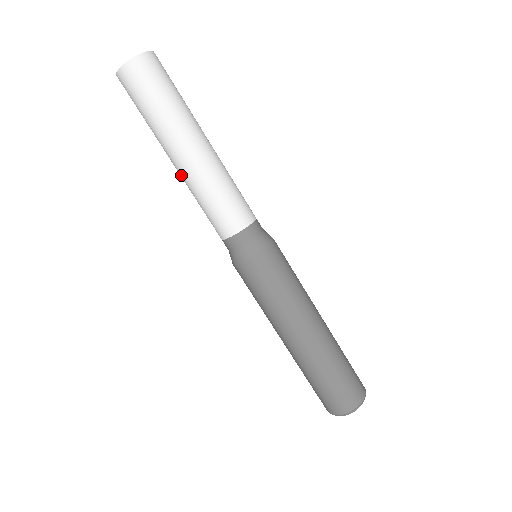
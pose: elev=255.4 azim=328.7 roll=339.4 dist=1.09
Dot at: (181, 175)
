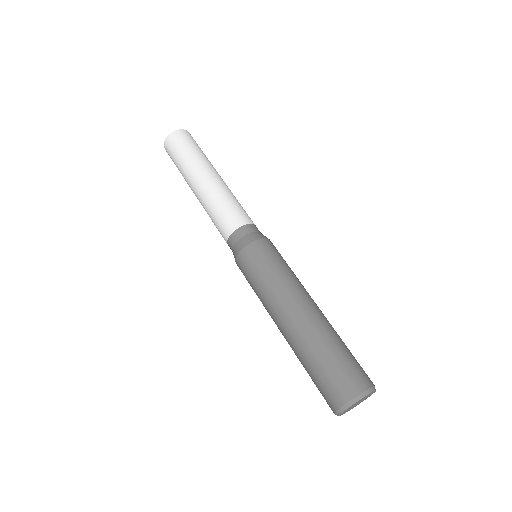
Dot at: occluded
